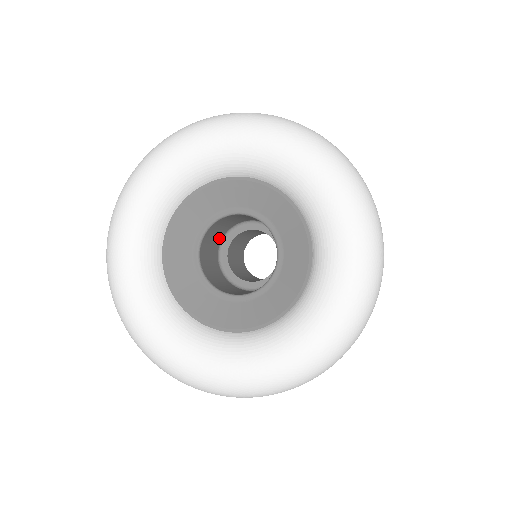
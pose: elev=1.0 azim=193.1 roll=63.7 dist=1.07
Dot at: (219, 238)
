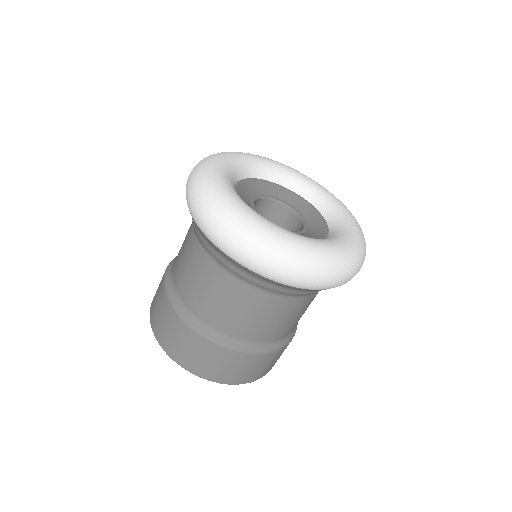
Dot at: occluded
